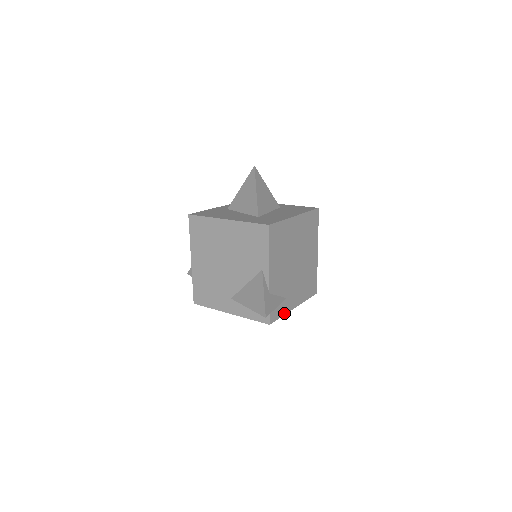
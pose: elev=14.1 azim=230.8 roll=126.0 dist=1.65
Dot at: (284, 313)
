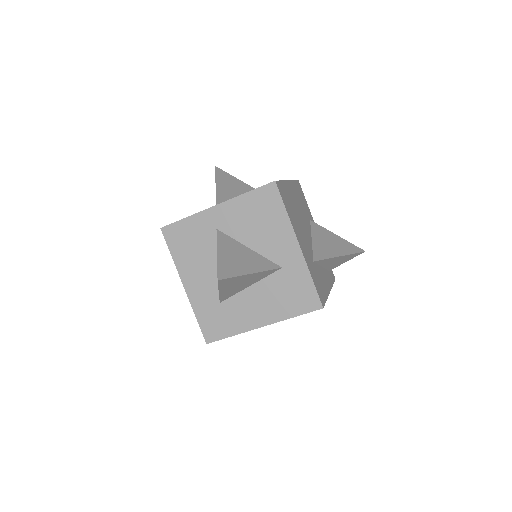
Dot at: occluded
